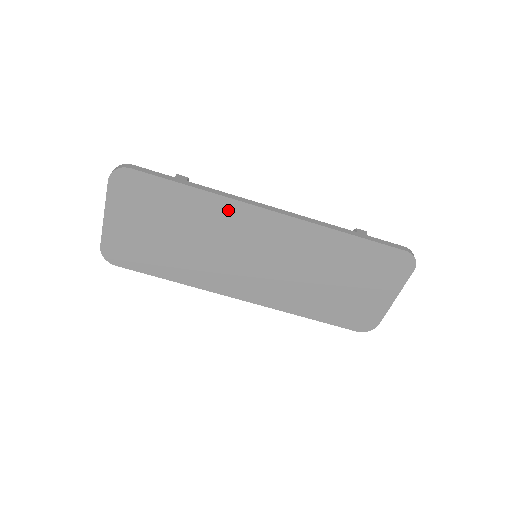
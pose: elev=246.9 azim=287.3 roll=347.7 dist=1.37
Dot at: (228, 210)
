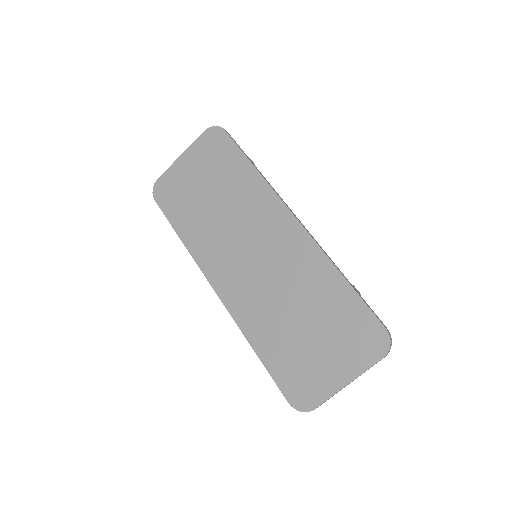
Dot at: (264, 198)
